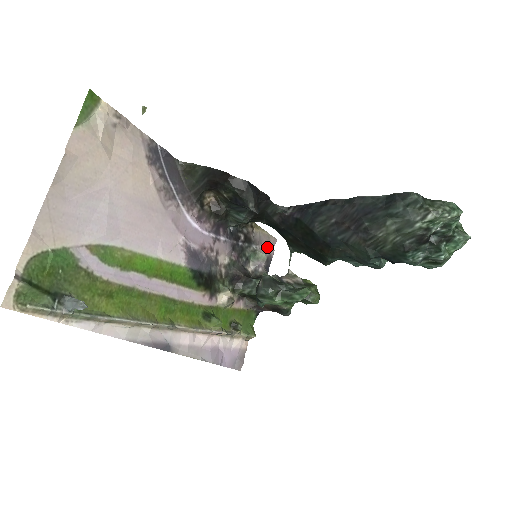
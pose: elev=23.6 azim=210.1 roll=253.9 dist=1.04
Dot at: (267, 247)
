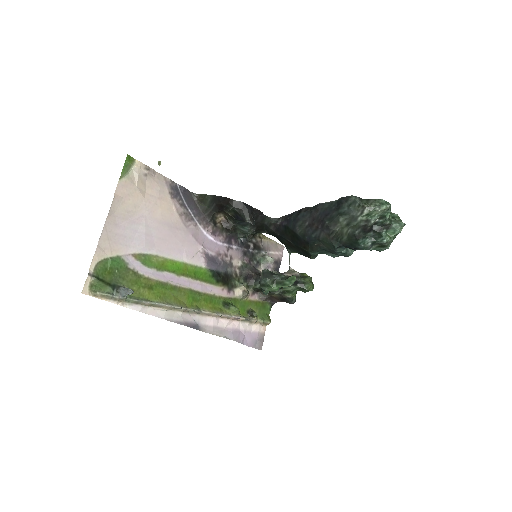
Dot at: (276, 253)
